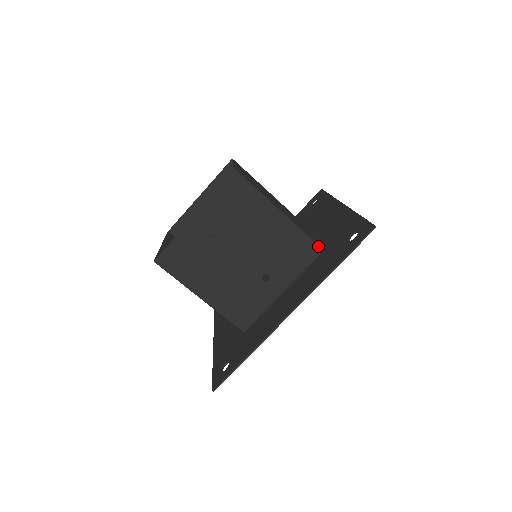
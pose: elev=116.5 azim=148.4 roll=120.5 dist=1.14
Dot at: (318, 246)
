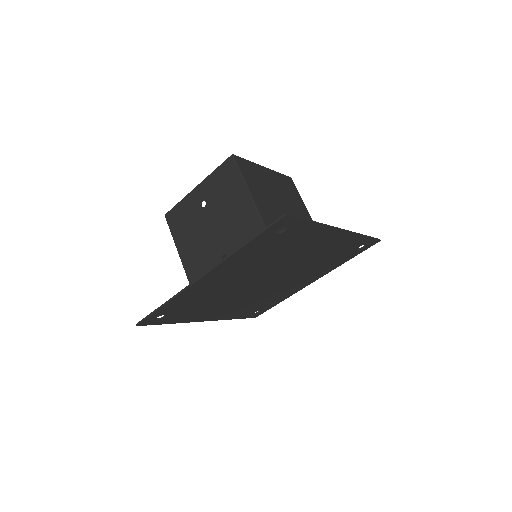
Dot at: occluded
